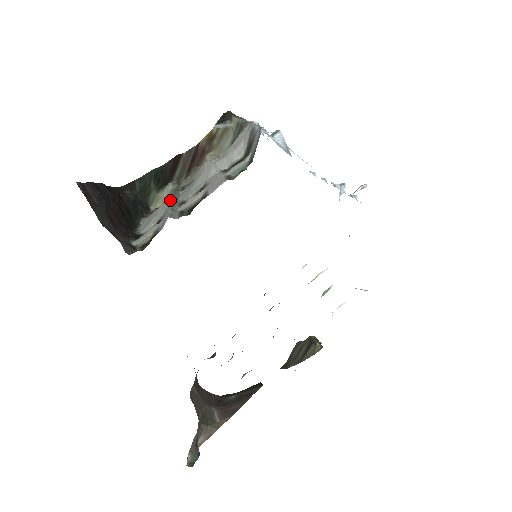
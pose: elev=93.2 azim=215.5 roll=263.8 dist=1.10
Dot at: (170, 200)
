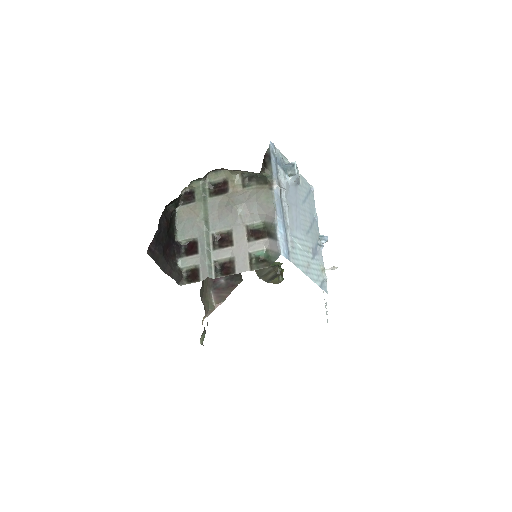
Dot at: (204, 227)
